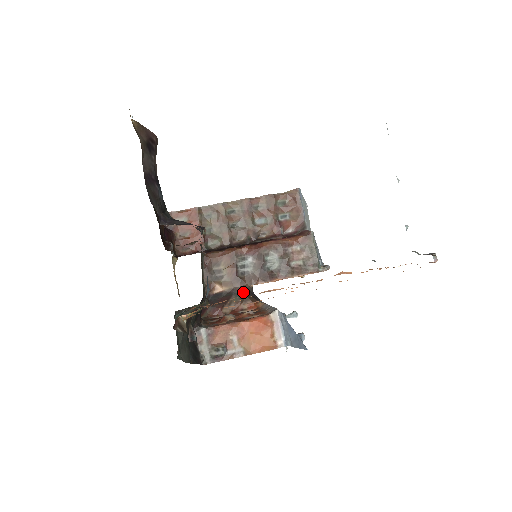
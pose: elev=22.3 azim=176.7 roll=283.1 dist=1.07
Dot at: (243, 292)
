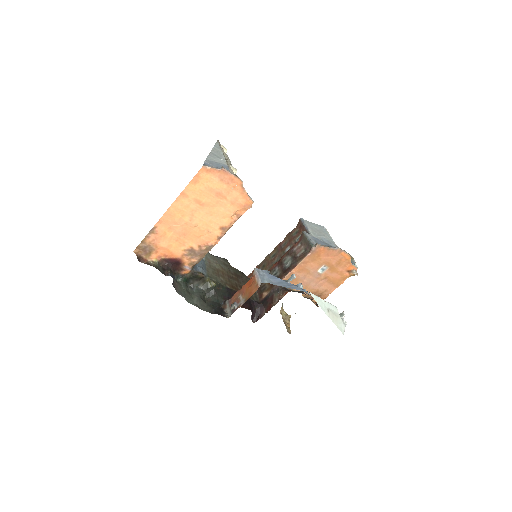
Dot at: (278, 288)
